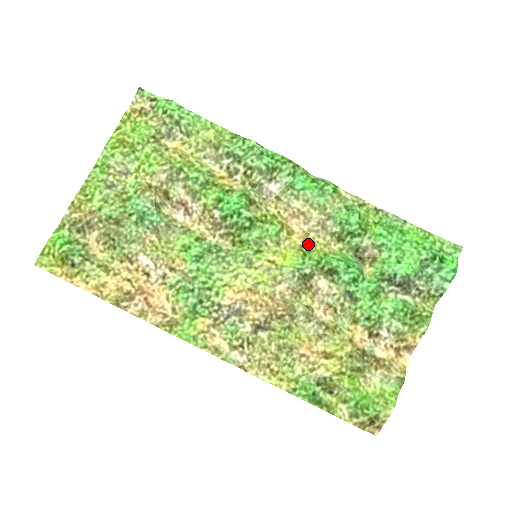
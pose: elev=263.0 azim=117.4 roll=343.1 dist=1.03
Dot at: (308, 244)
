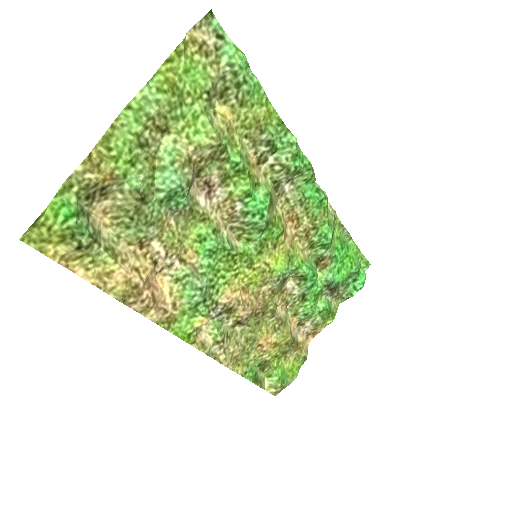
Dot at: (293, 249)
